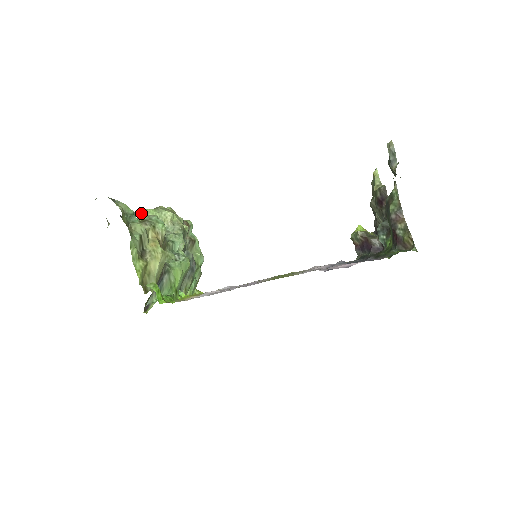
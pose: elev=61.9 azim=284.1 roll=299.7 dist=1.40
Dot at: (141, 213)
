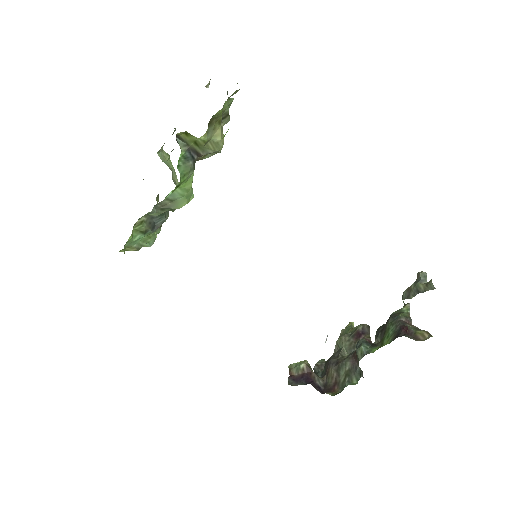
Dot at: (165, 152)
